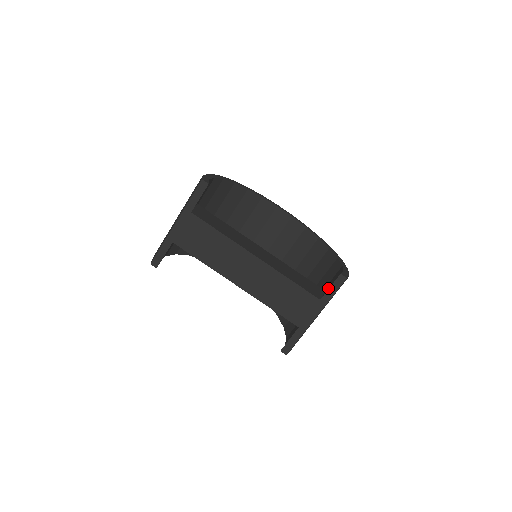
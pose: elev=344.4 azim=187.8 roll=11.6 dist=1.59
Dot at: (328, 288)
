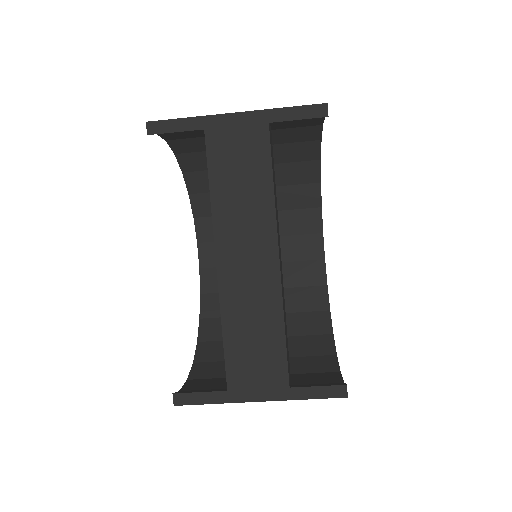
Dot at: (304, 380)
